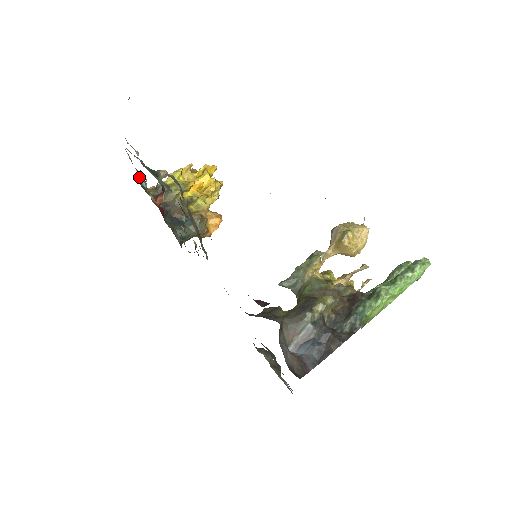
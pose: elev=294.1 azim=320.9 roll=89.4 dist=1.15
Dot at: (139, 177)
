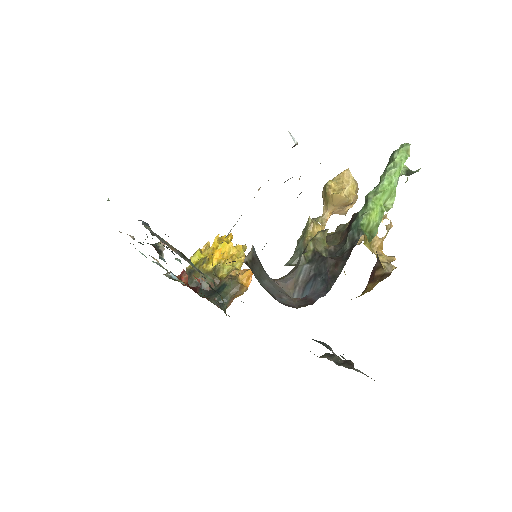
Dot at: (167, 273)
